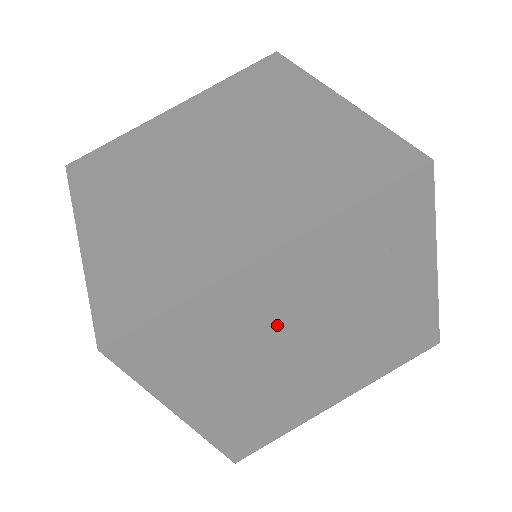
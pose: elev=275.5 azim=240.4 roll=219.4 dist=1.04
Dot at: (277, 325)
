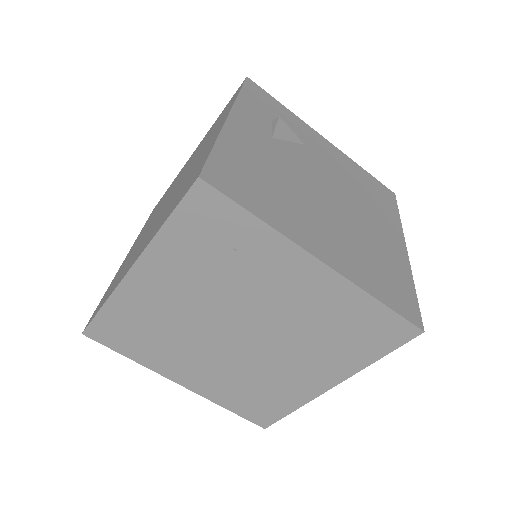
Dot at: (188, 317)
